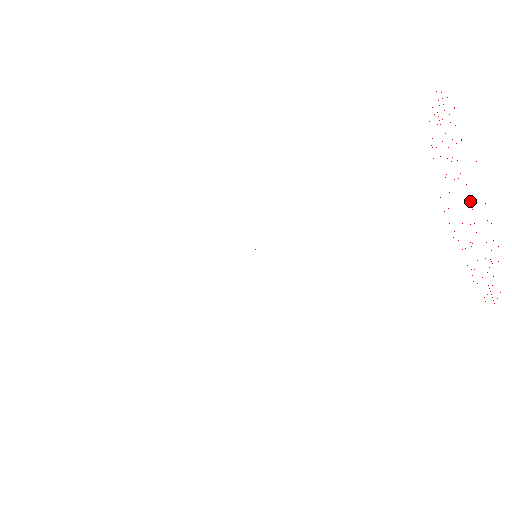
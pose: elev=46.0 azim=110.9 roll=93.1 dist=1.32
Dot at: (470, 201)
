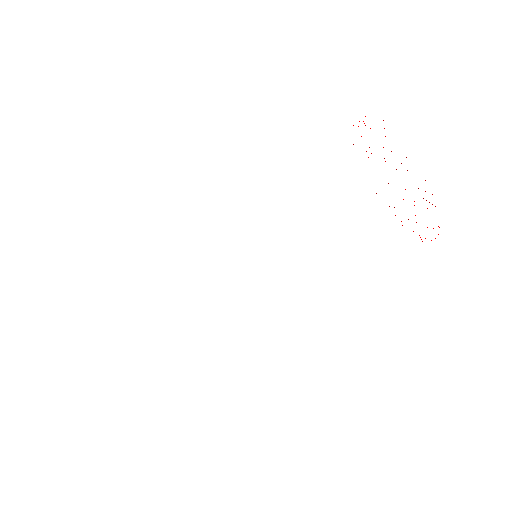
Dot at: occluded
